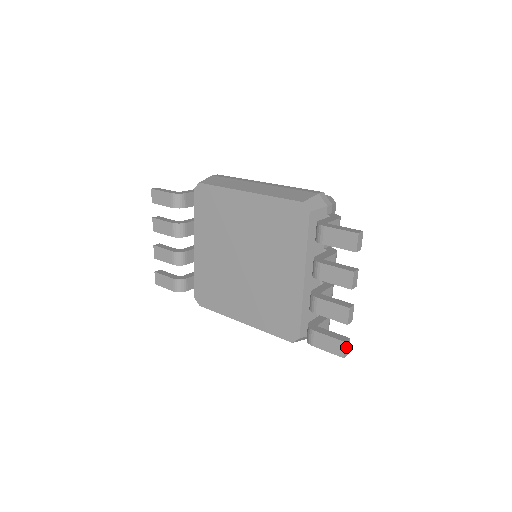
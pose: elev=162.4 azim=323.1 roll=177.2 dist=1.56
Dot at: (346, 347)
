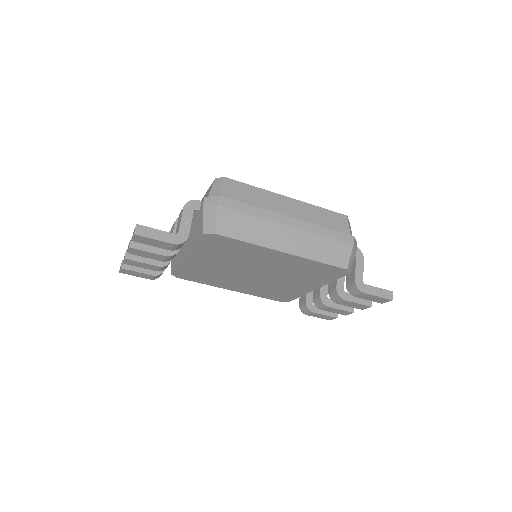
Dot at: occluded
